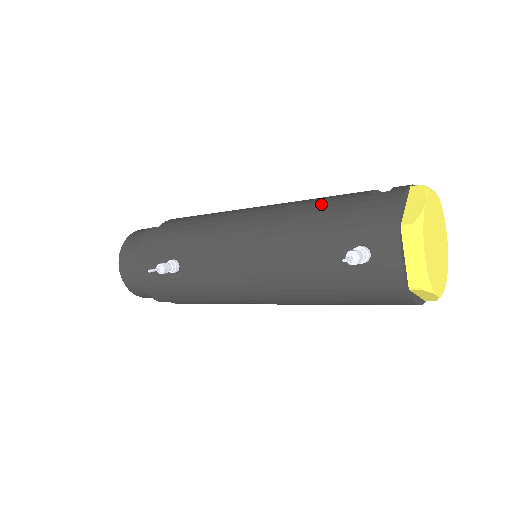
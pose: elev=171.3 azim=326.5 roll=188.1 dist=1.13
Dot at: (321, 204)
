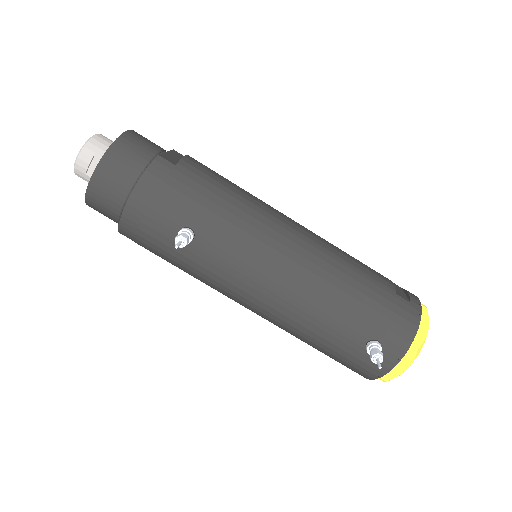
Dot at: (360, 277)
